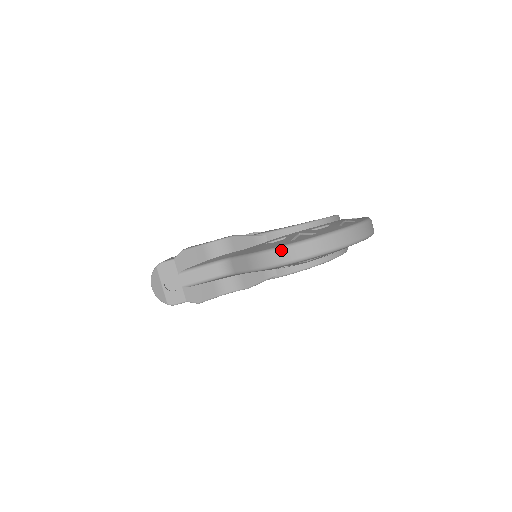
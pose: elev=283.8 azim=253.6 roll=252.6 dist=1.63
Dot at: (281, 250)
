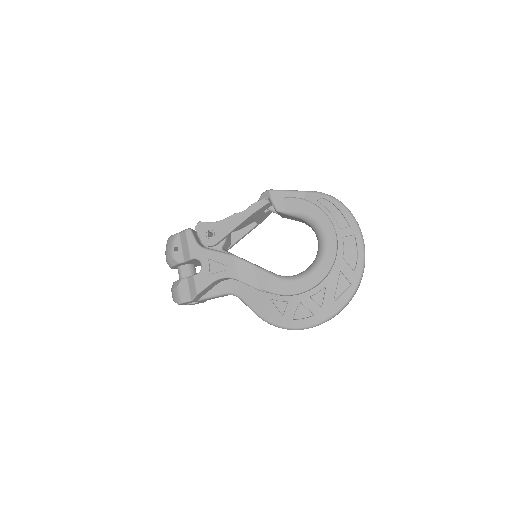
Dot at: occluded
